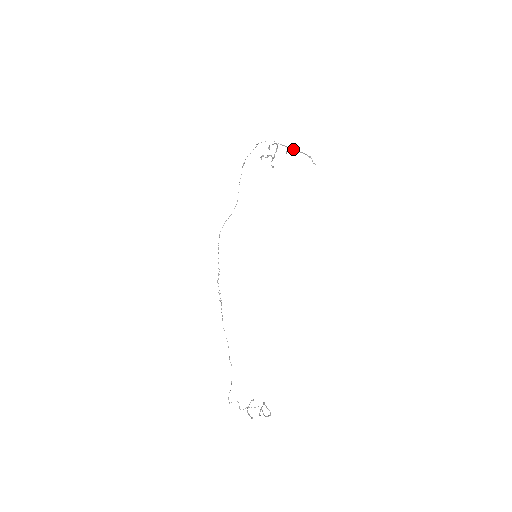
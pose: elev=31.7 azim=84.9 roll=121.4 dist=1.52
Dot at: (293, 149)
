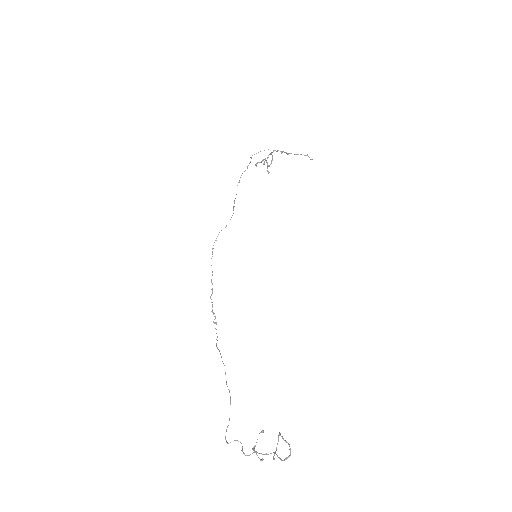
Dot at: (288, 153)
